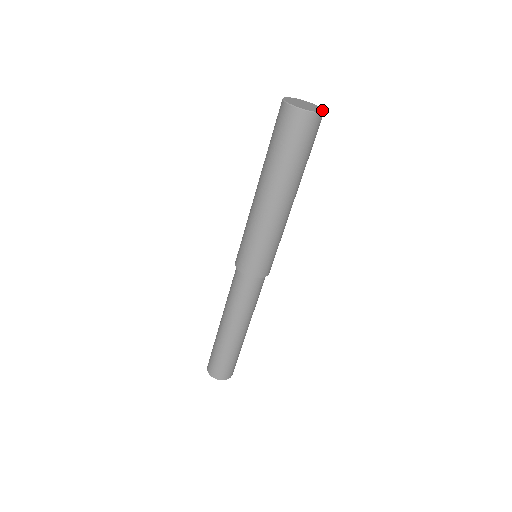
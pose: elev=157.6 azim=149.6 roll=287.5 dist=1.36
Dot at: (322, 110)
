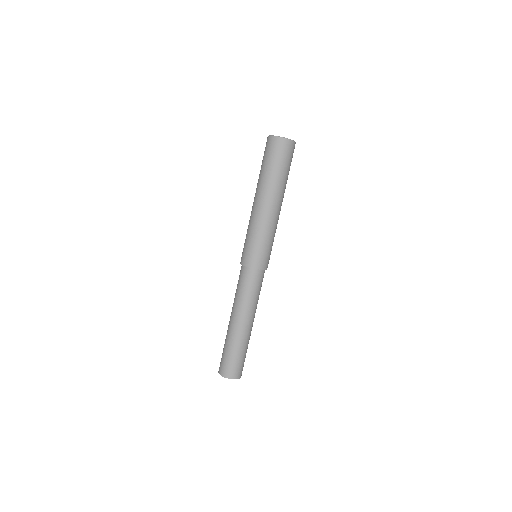
Dot at: occluded
